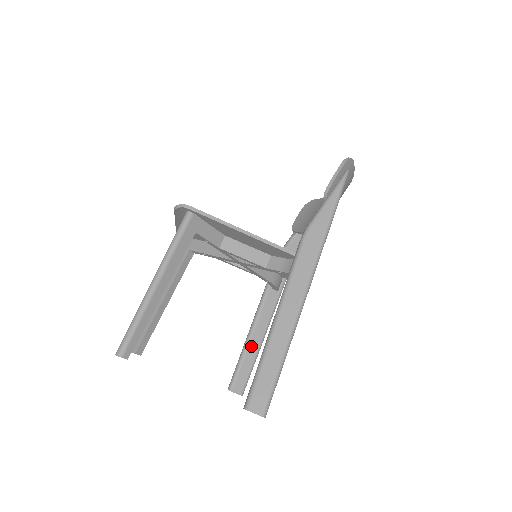
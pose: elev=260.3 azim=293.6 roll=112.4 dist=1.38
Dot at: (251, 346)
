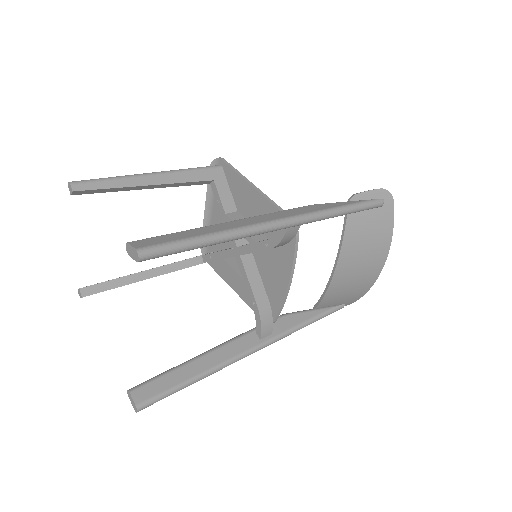
Dot at: (191, 365)
